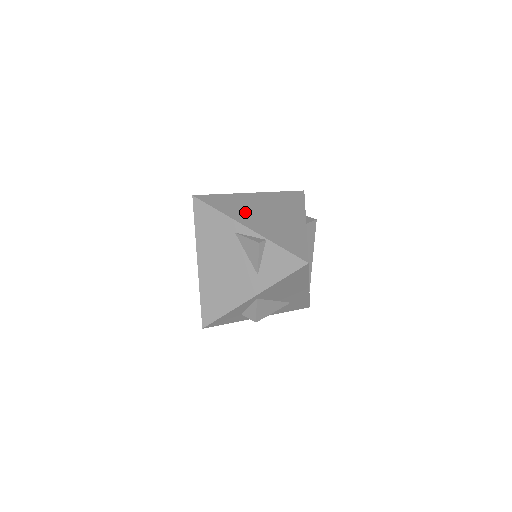
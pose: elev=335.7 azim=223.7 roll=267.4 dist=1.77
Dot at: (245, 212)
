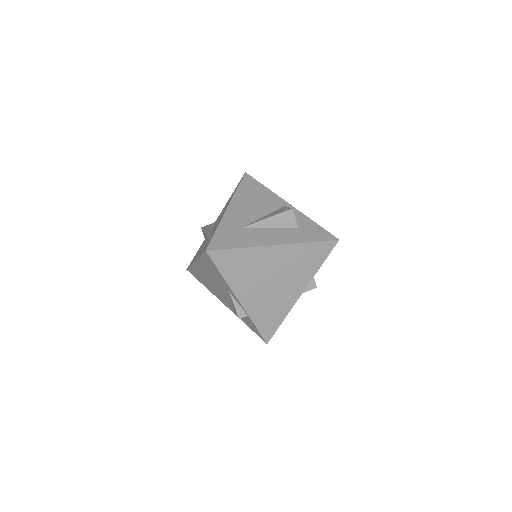
Dot at: (249, 279)
